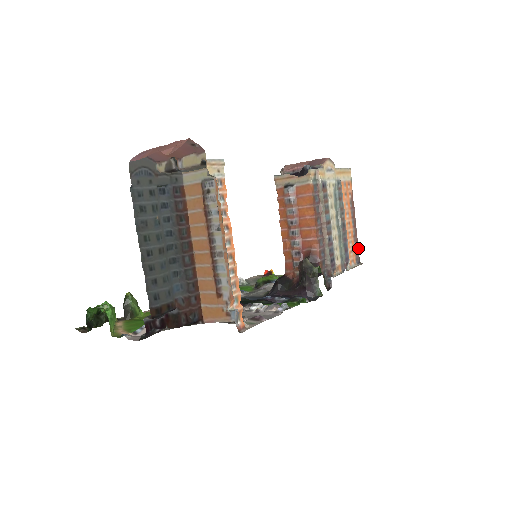
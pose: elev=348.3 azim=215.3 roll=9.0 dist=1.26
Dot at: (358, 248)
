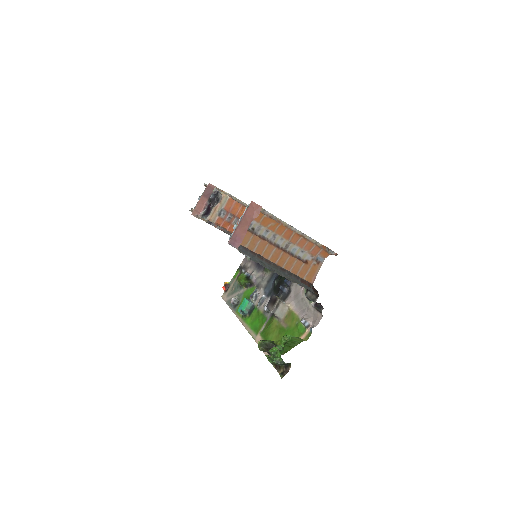
Dot at: occluded
